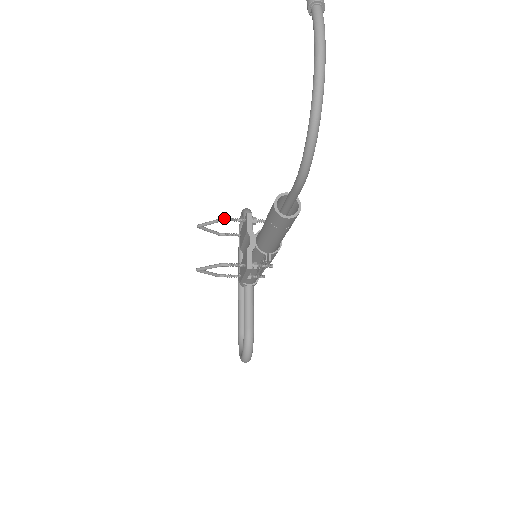
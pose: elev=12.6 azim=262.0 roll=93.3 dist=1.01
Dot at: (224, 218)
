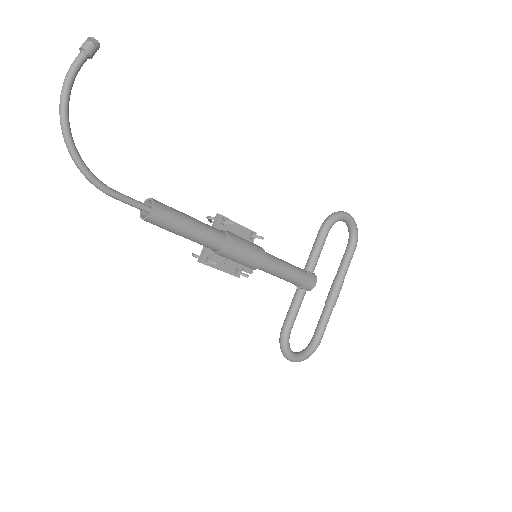
Dot at: (208, 216)
